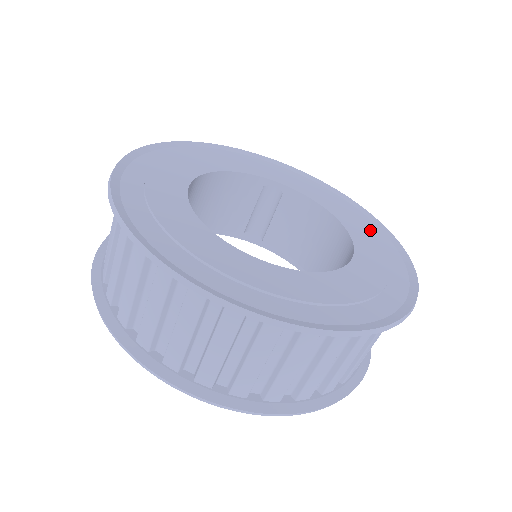
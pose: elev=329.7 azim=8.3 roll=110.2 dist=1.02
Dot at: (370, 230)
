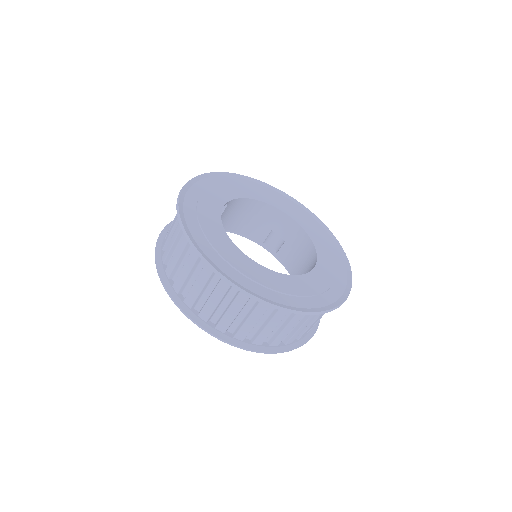
Dot at: (271, 194)
